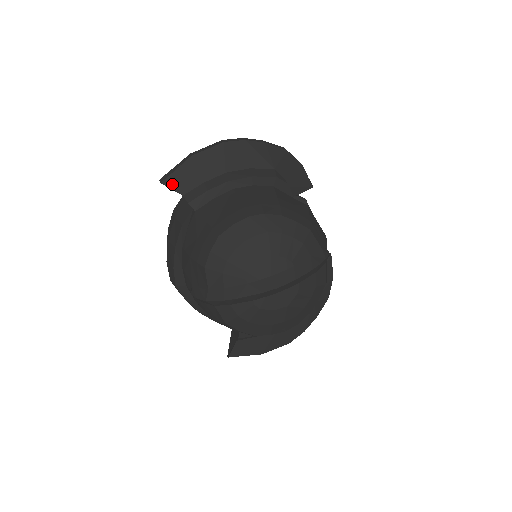
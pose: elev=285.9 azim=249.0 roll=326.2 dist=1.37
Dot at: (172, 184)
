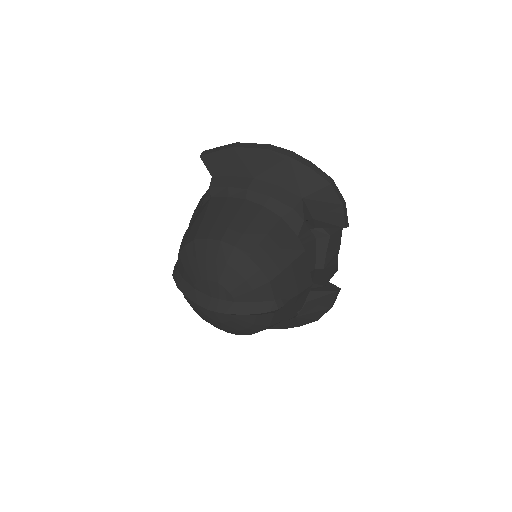
Dot at: (208, 162)
